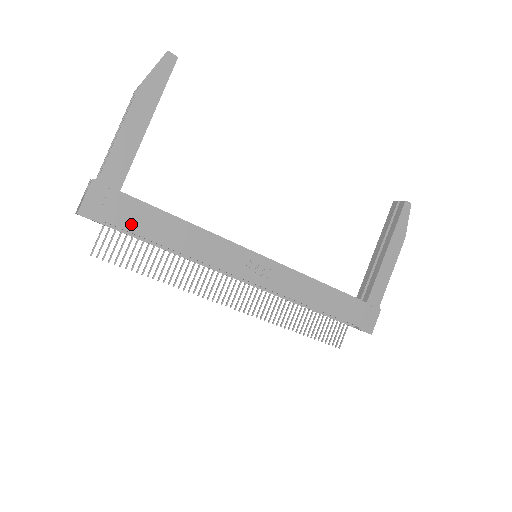
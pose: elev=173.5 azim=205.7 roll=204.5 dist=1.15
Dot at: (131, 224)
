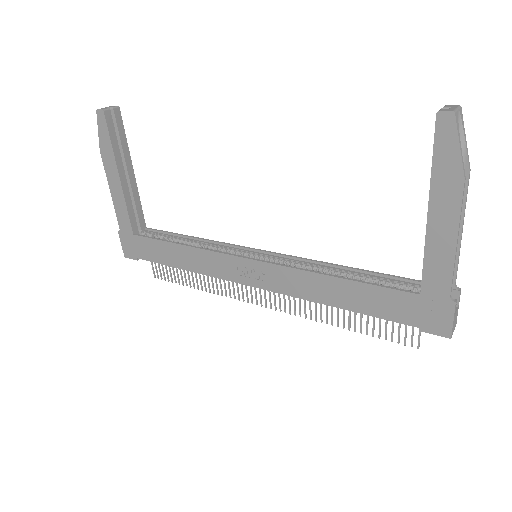
Dot at: (151, 256)
